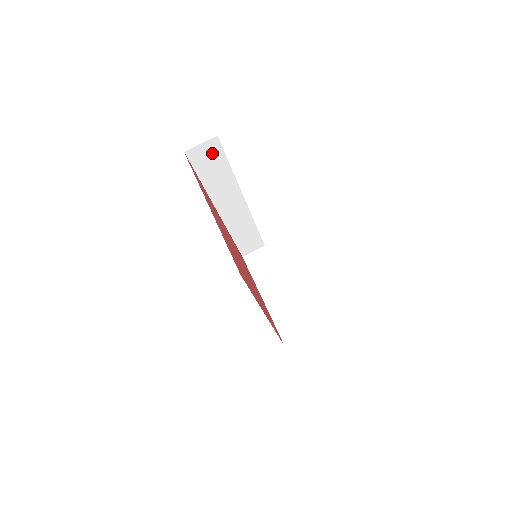
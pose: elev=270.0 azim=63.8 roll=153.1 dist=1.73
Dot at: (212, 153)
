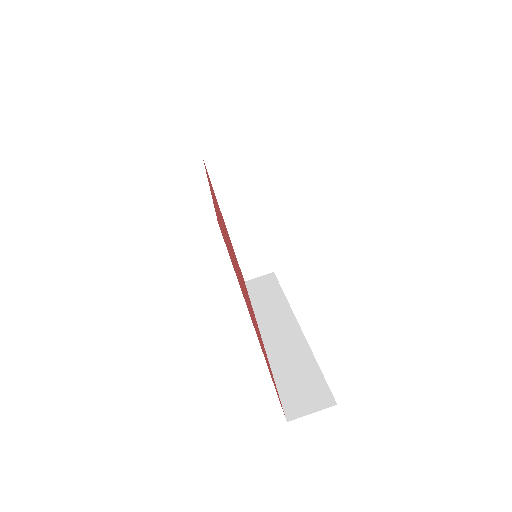
Dot at: occluded
